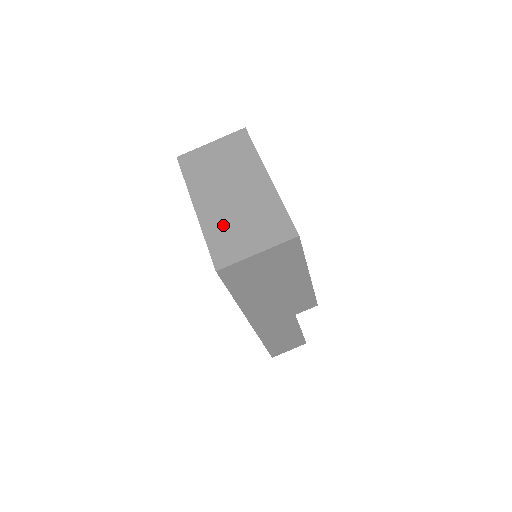
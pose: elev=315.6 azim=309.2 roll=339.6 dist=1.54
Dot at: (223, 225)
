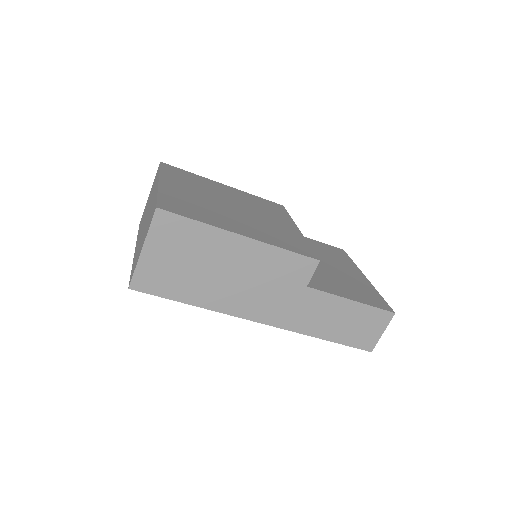
Dot at: (138, 248)
